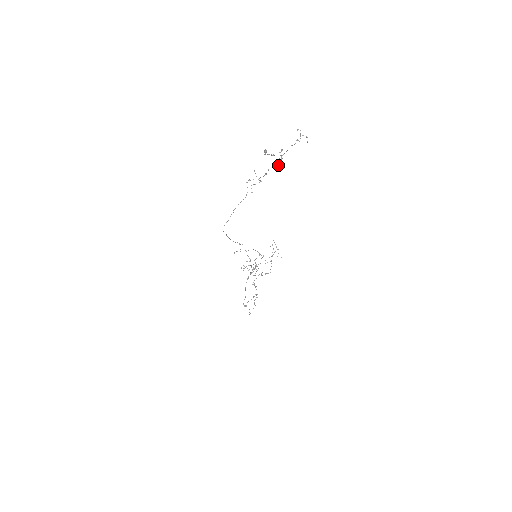
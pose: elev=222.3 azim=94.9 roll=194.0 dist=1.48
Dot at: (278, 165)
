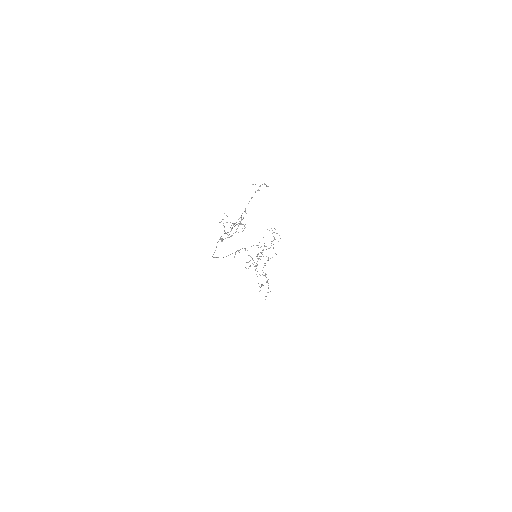
Dot at: (243, 224)
